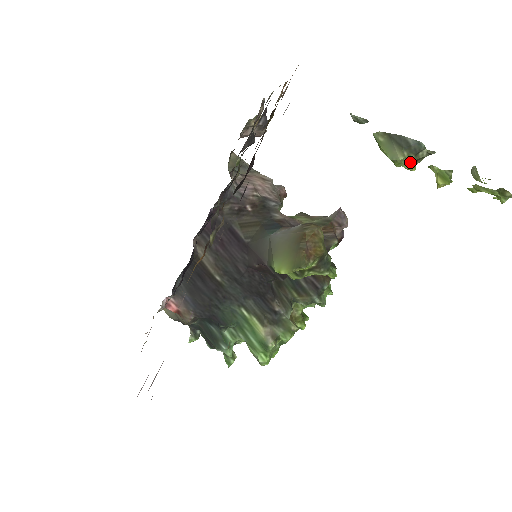
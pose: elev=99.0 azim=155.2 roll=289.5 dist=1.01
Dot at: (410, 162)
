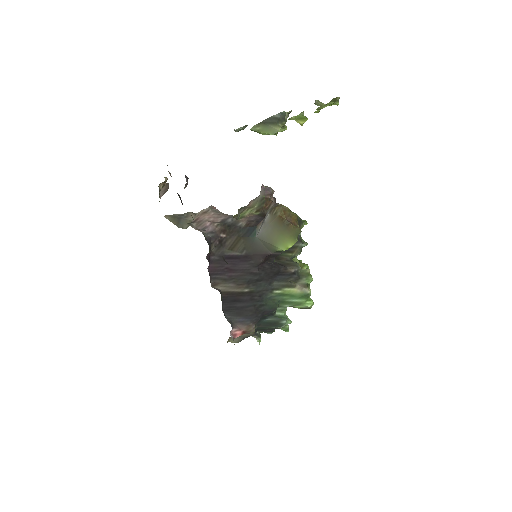
Dot at: (282, 127)
